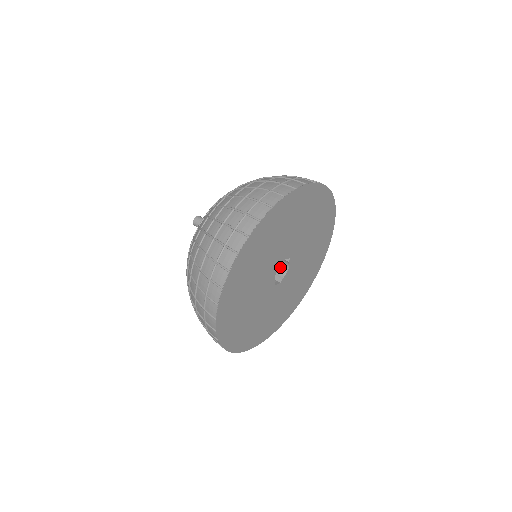
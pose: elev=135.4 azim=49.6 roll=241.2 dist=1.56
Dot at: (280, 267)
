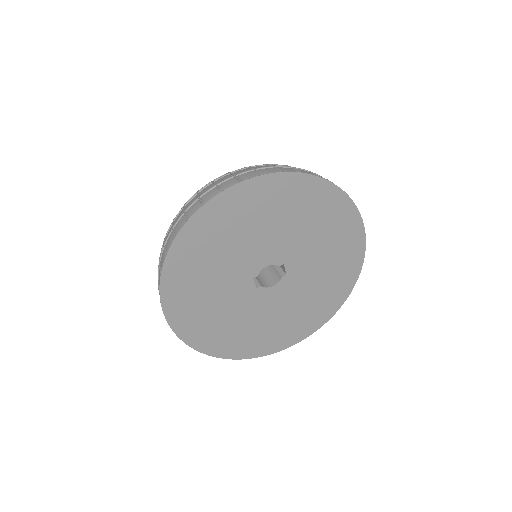
Dot at: (267, 280)
